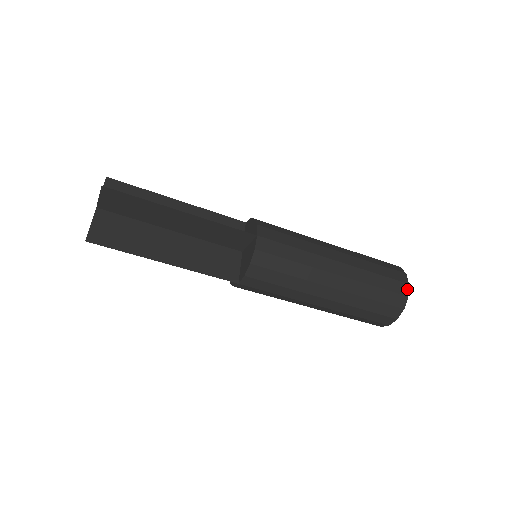
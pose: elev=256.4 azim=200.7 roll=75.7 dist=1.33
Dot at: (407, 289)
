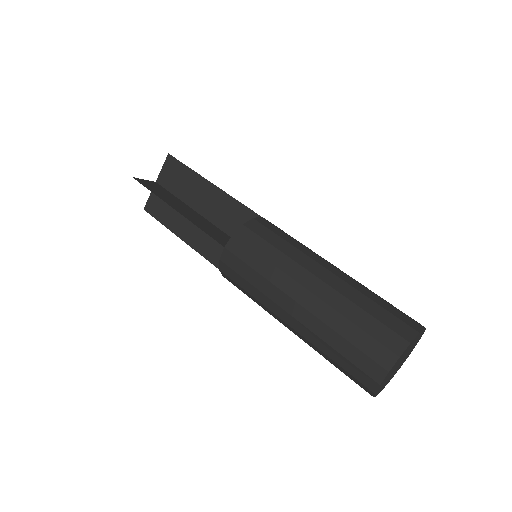
Dot at: (382, 376)
